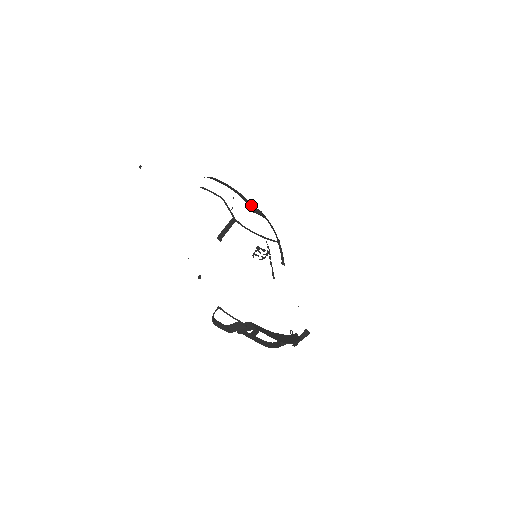
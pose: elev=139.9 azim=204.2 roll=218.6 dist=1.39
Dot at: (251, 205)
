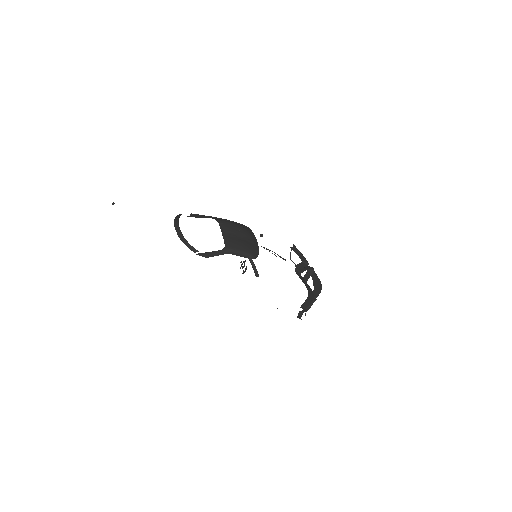
Dot at: (201, 253)
